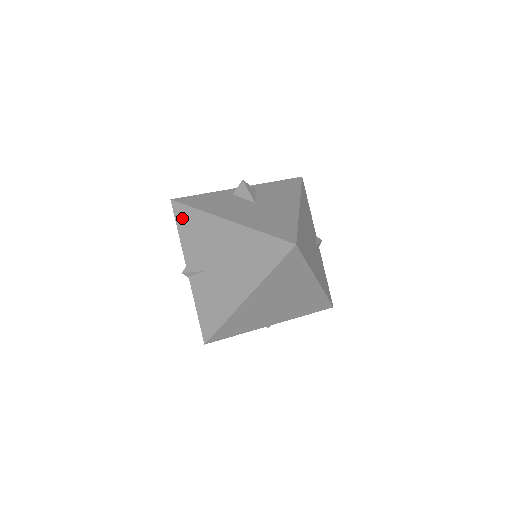
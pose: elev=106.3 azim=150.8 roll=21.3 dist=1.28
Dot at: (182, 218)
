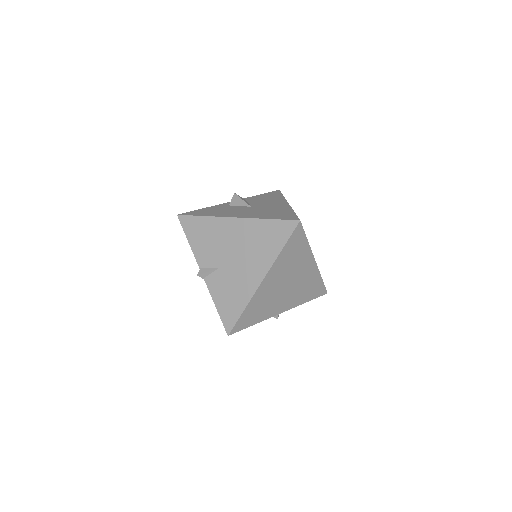
Dot at: (190, 228)
